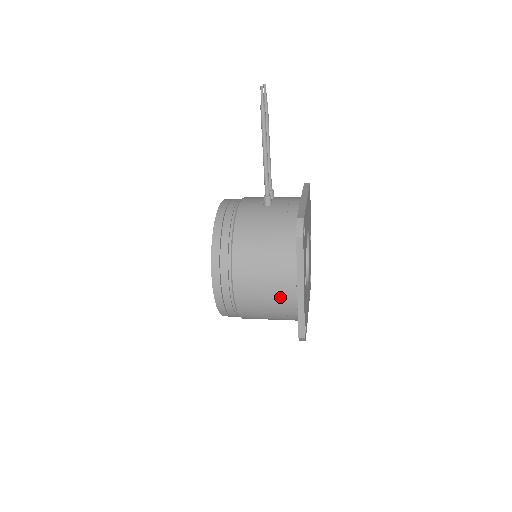
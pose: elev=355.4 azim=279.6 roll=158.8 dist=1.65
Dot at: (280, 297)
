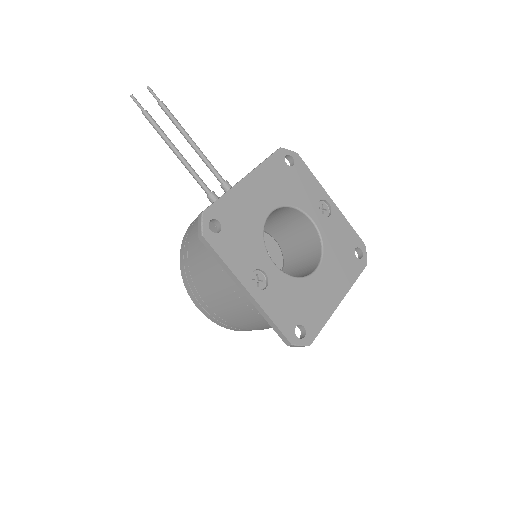
Dot at: (242, 304)
